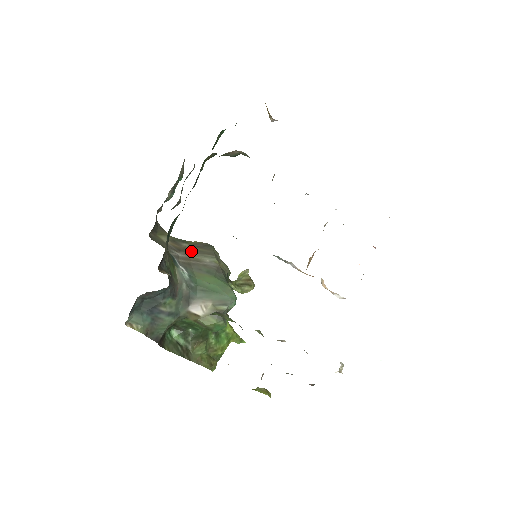
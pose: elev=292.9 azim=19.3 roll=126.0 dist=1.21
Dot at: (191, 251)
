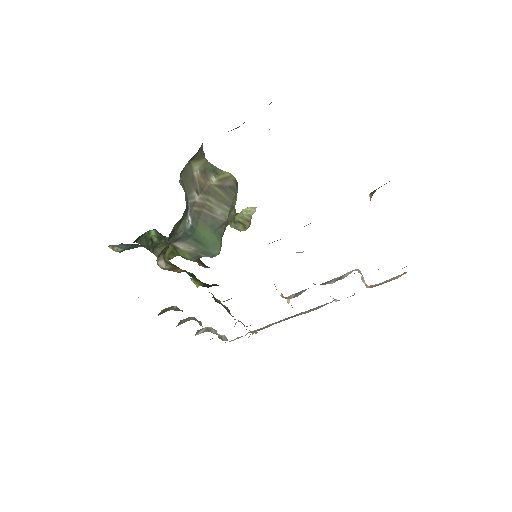
Dot at: (212, 194)
